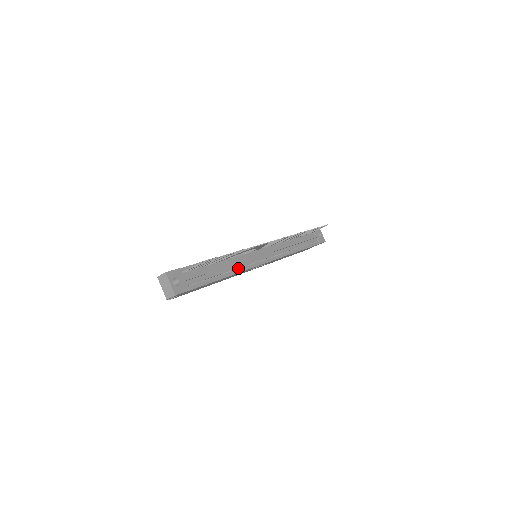
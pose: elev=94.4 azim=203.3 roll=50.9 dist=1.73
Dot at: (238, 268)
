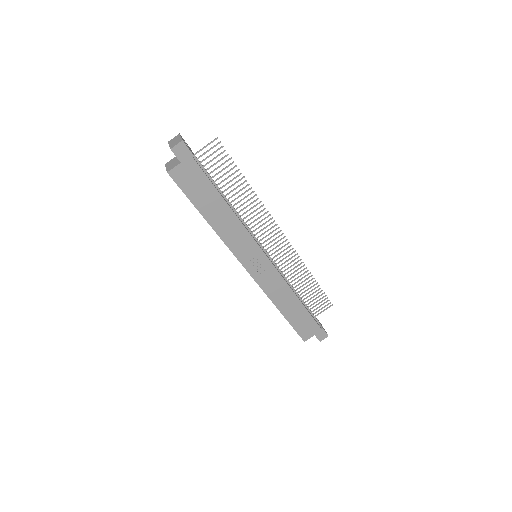
Dot at: (240, 220)
